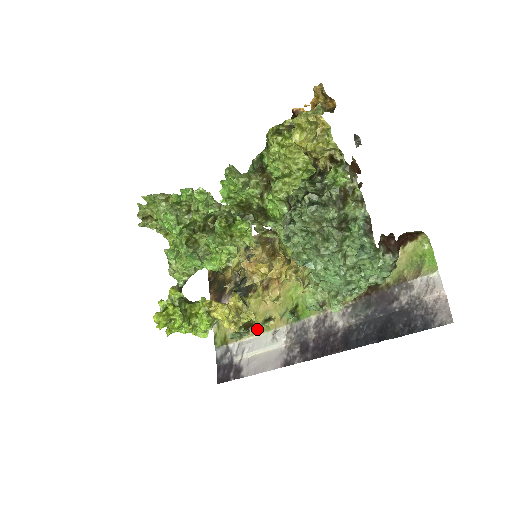
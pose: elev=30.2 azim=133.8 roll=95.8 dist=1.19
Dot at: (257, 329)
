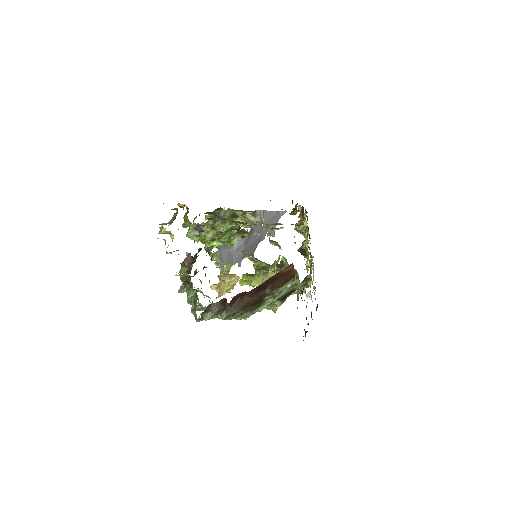
Dot at: occluded
